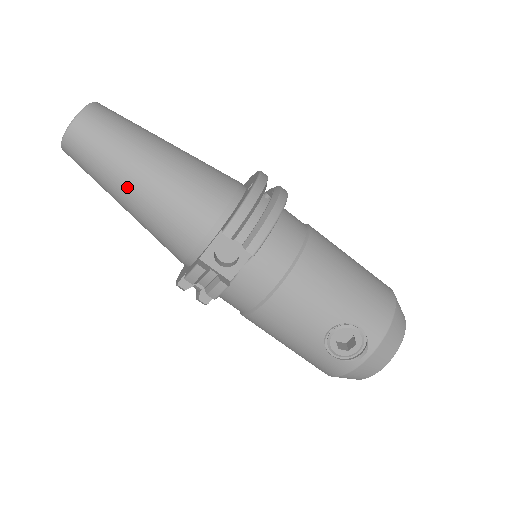
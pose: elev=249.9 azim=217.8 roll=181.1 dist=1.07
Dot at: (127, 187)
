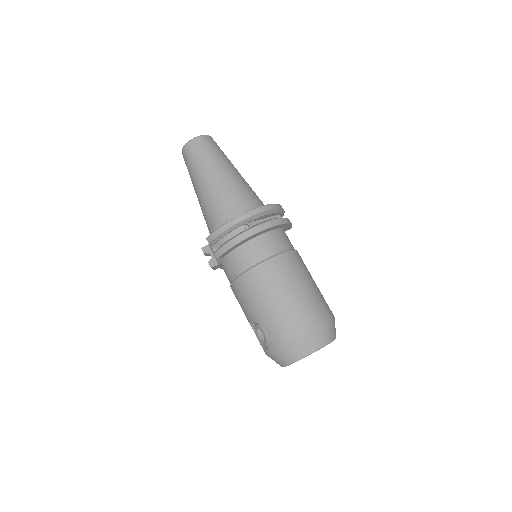
Dot at: (195, 191)
